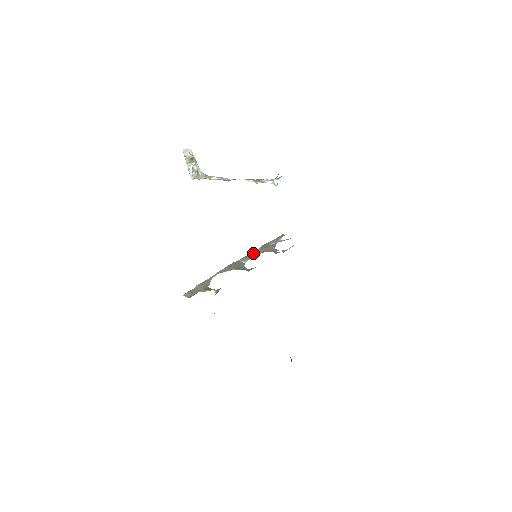
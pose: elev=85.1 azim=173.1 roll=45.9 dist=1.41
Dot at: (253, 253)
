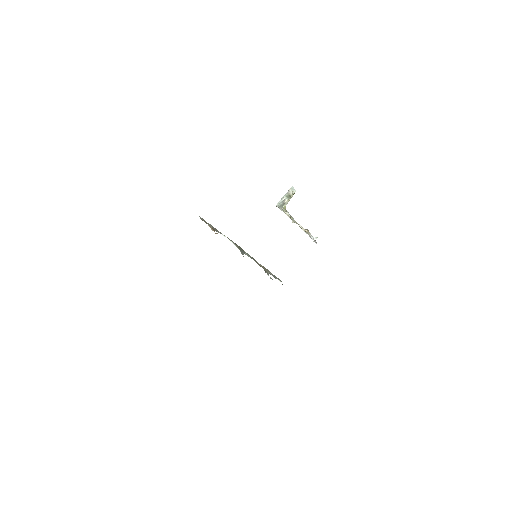
Dot at: occluded
